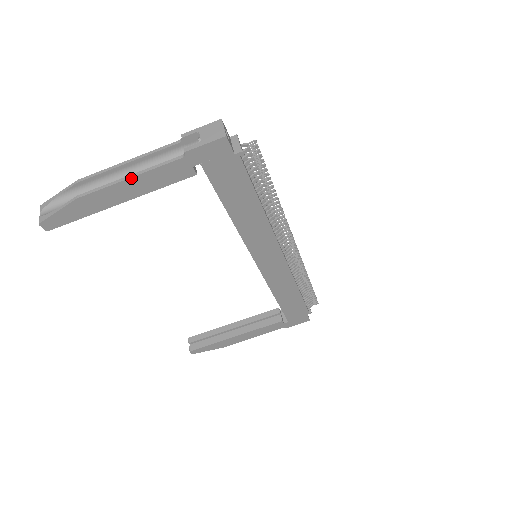
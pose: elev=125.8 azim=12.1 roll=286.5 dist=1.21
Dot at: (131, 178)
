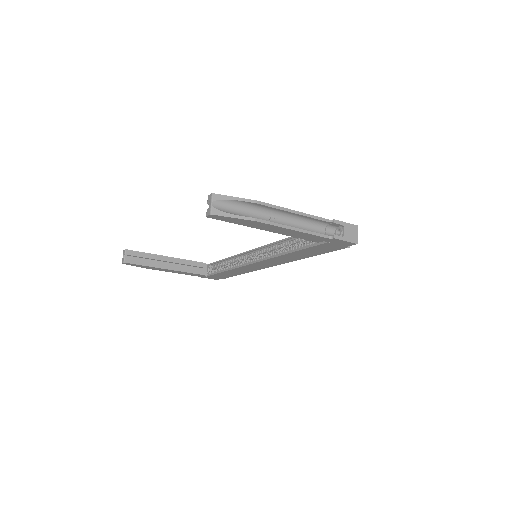
Dot at: (295, 230)
